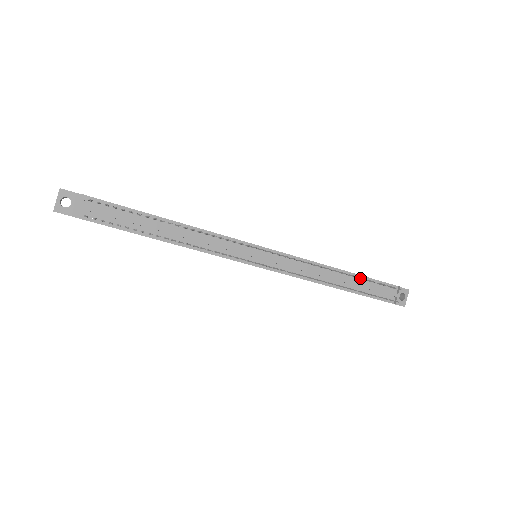
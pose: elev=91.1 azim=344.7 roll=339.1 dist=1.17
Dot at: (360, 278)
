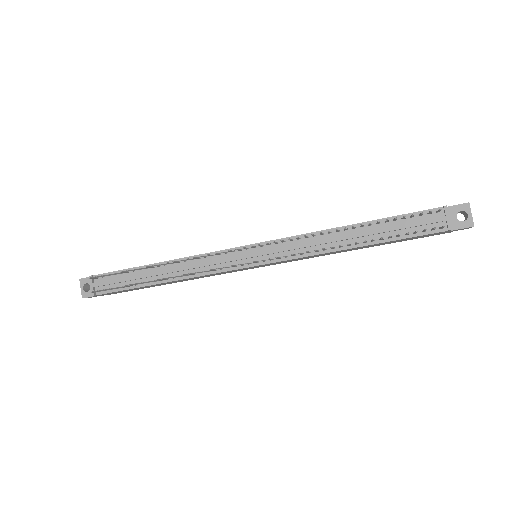
Dot at: (377, 223)
